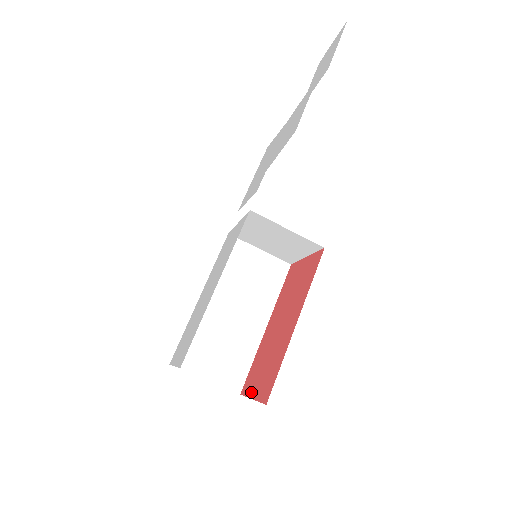
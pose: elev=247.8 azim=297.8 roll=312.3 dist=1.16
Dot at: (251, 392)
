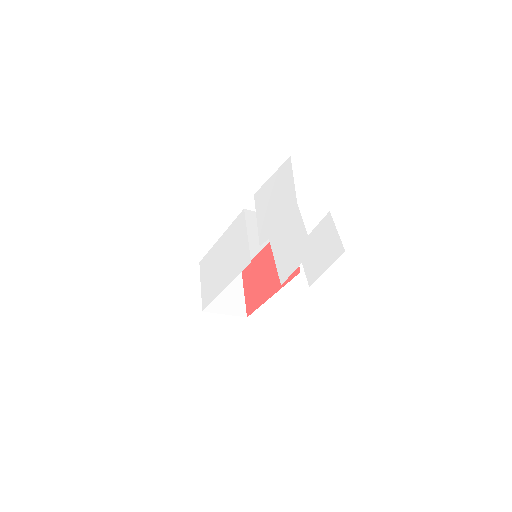
Dot at: (245, 287)
